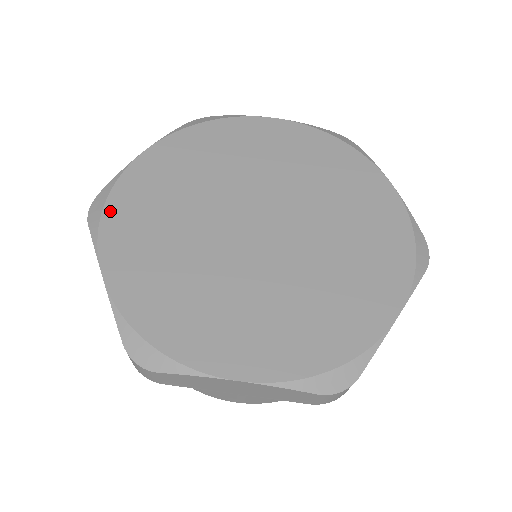
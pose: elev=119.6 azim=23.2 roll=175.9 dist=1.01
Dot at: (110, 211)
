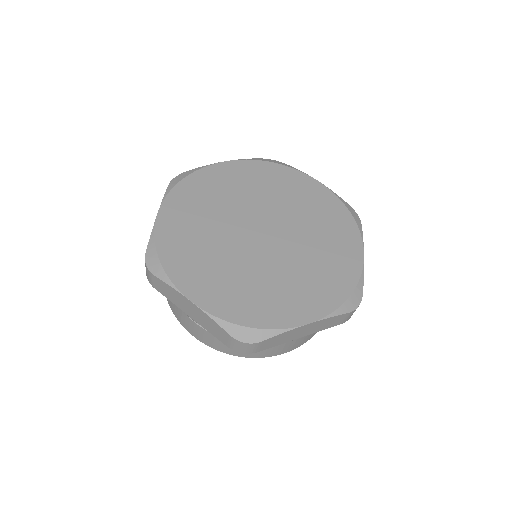
Dot at: (184, 183)
